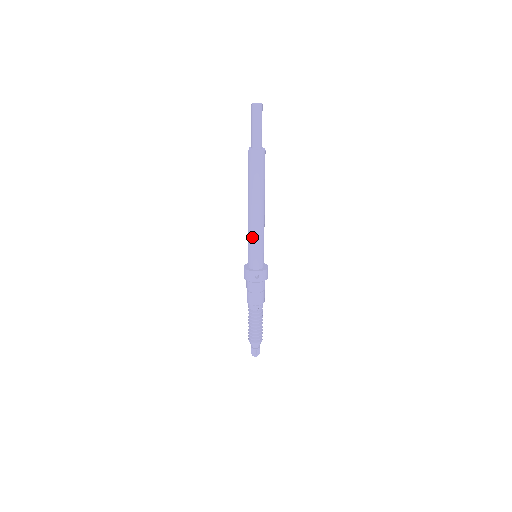
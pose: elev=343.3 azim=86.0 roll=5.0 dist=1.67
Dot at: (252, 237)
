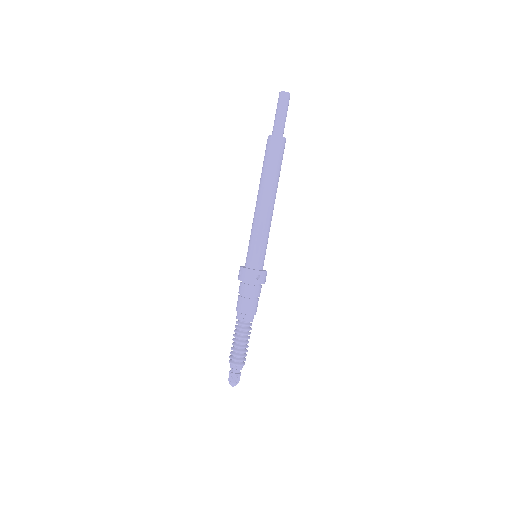
Dot at: (259, 230)
